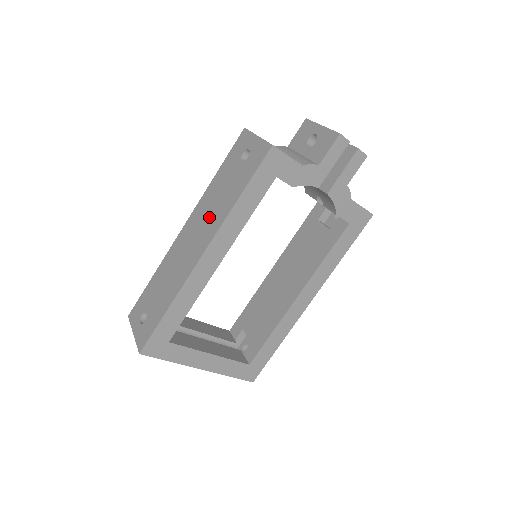
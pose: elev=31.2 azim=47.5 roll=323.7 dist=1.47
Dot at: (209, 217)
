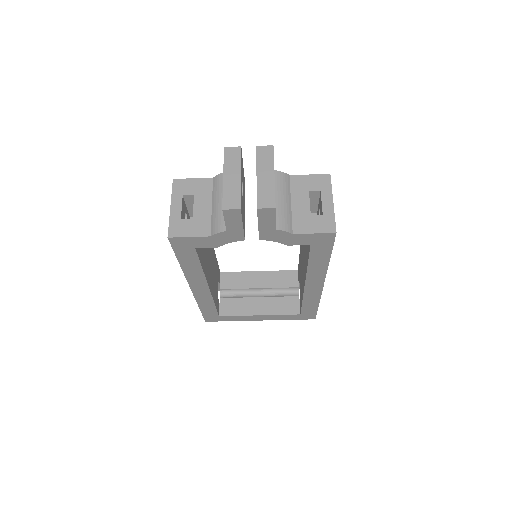
Dot at: occluded
